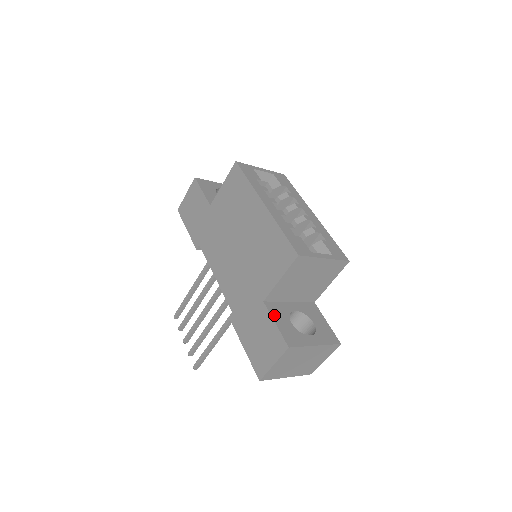
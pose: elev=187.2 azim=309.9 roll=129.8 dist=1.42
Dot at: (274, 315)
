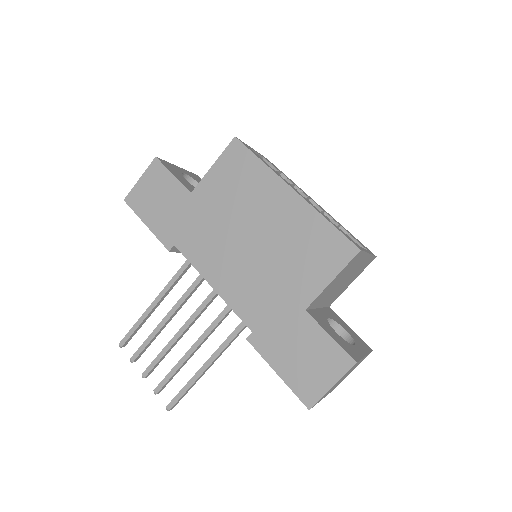
Dot at: (322, 325)
